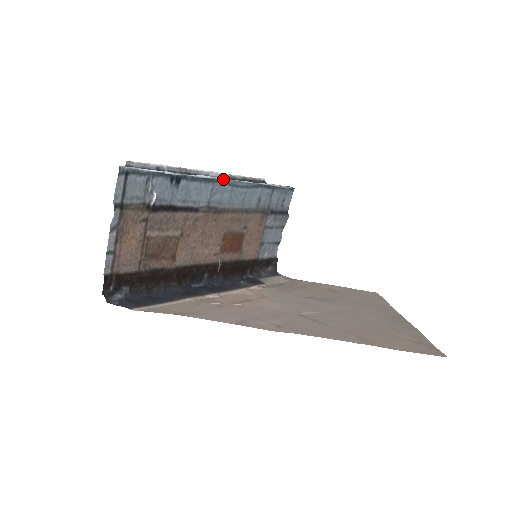
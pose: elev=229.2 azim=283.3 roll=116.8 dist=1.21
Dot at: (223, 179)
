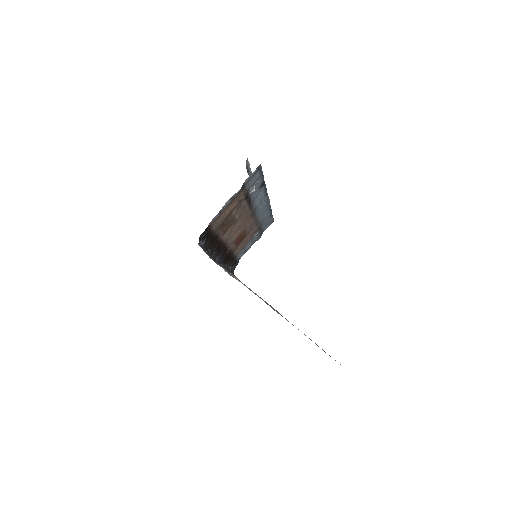
Dot at: (268, 196)
